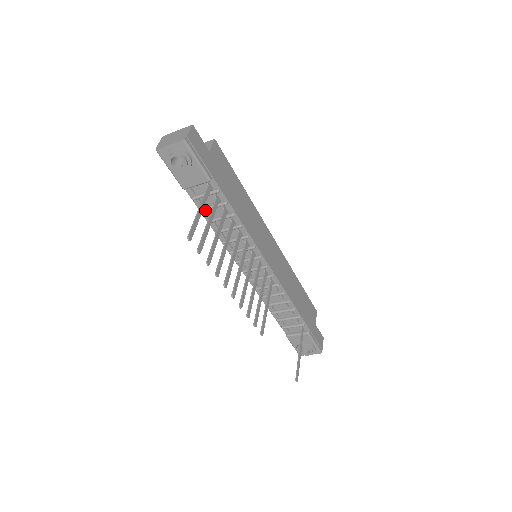
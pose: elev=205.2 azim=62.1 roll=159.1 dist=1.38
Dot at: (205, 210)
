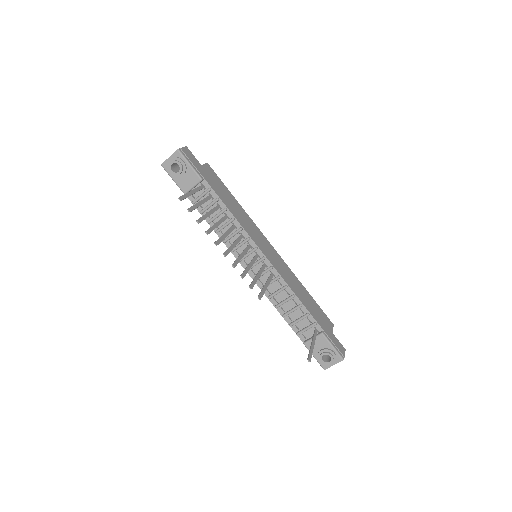
Dot at: (204, 210)
